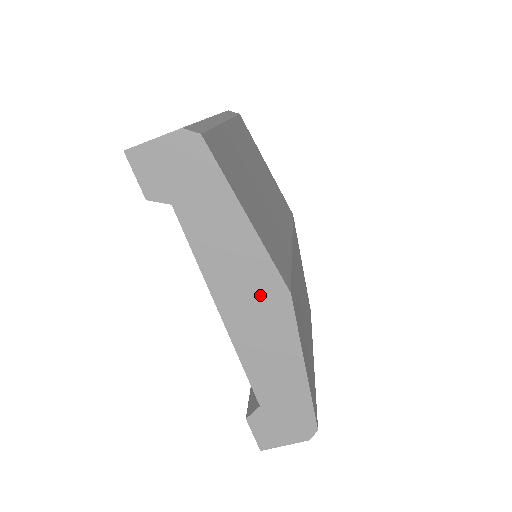
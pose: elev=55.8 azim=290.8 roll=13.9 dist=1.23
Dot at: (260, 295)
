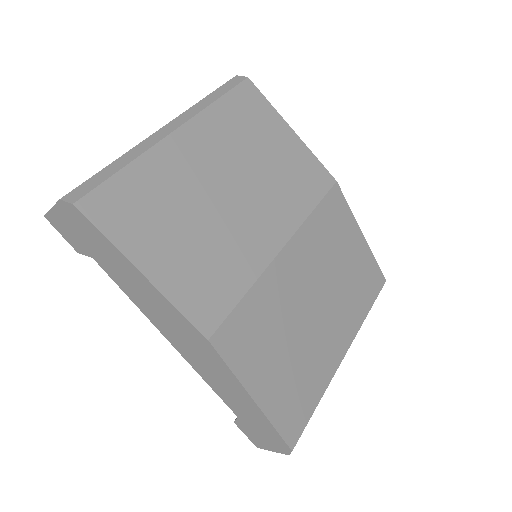
Dot at: (188, 336)
